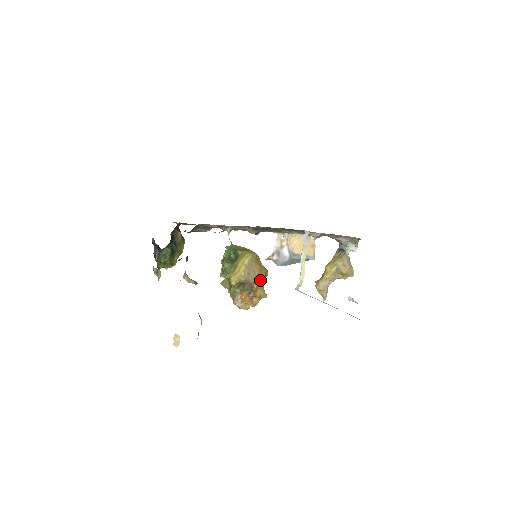
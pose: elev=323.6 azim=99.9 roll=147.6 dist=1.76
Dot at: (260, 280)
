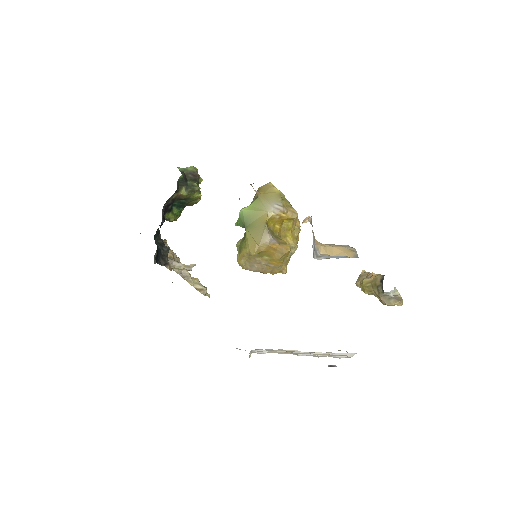
Dot at: (271, 267)
